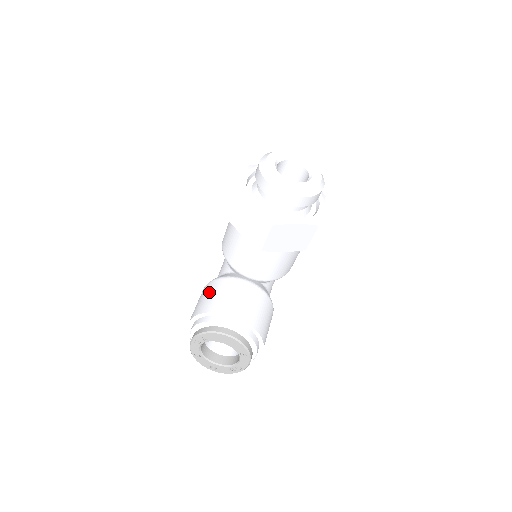
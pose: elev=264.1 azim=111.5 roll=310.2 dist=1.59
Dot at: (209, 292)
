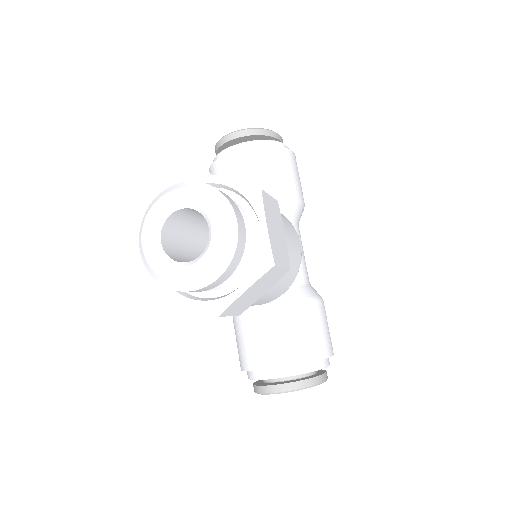
Dot at: (237, 337)
